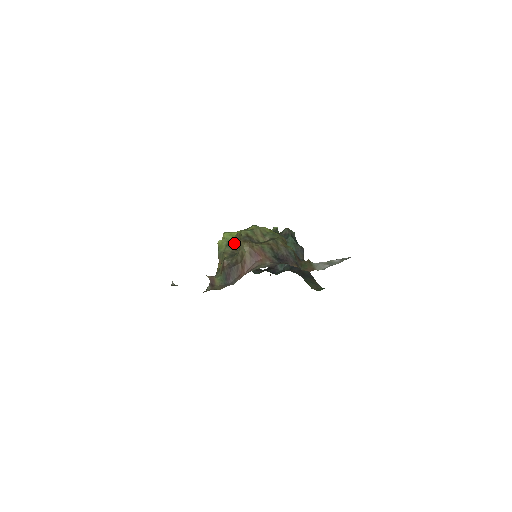
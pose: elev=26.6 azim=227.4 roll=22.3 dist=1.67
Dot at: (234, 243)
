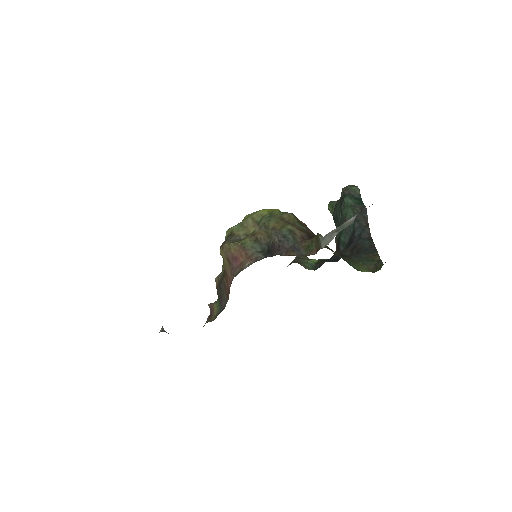
Dot at: occluded
